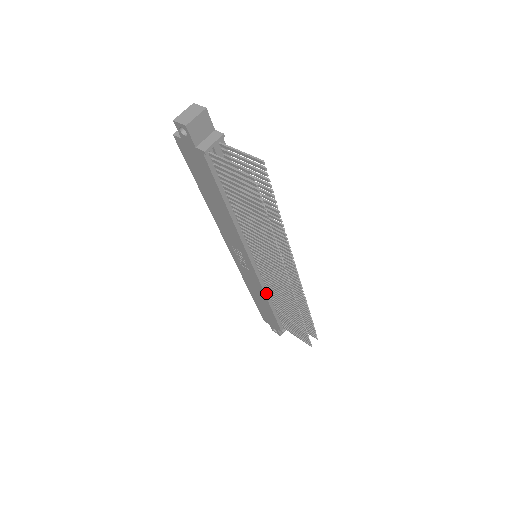
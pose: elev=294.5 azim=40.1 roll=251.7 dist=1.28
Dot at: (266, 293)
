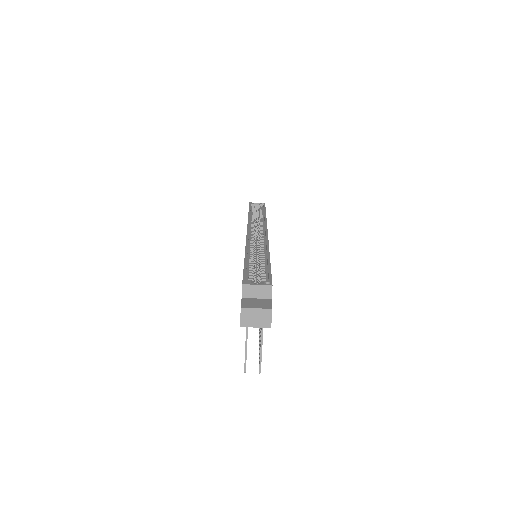
Dot at: occluded
